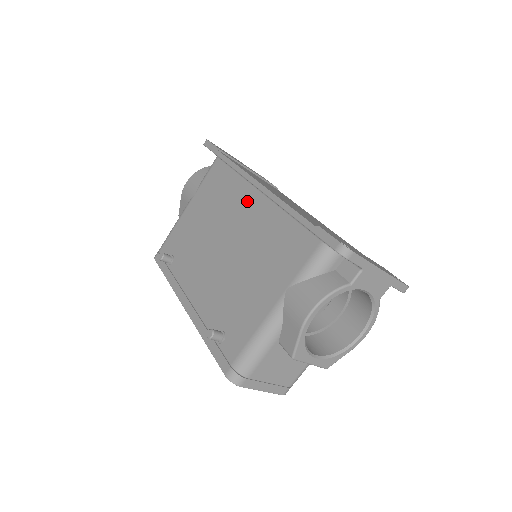
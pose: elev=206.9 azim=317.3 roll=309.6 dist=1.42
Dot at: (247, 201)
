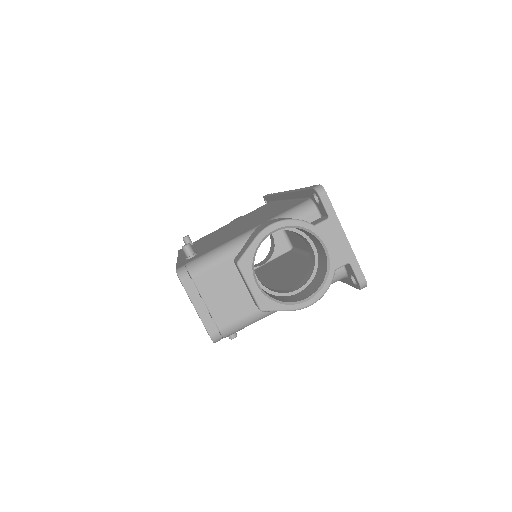
Dot at: (271, 207)
